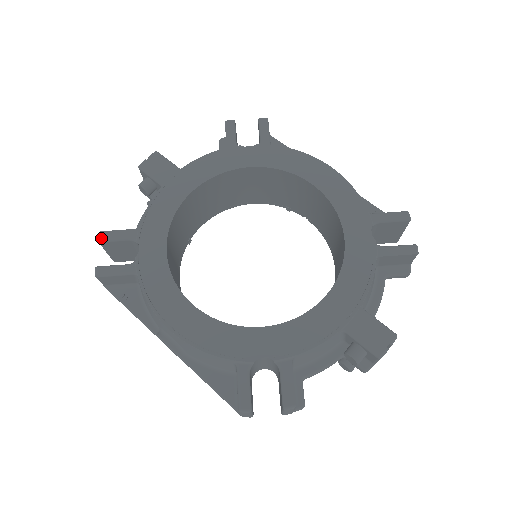
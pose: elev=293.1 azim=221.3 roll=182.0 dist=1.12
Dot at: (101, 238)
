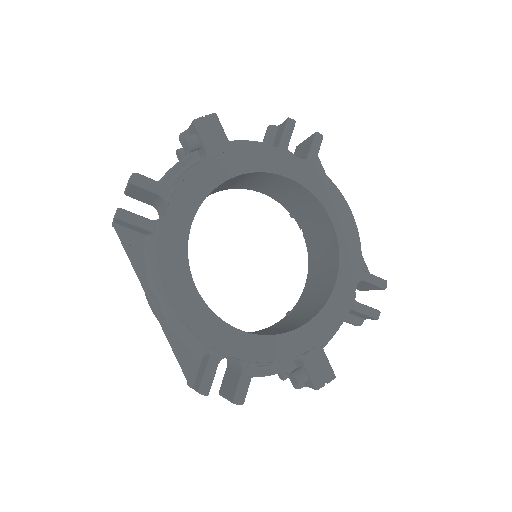
Dot at: (134, 180)
